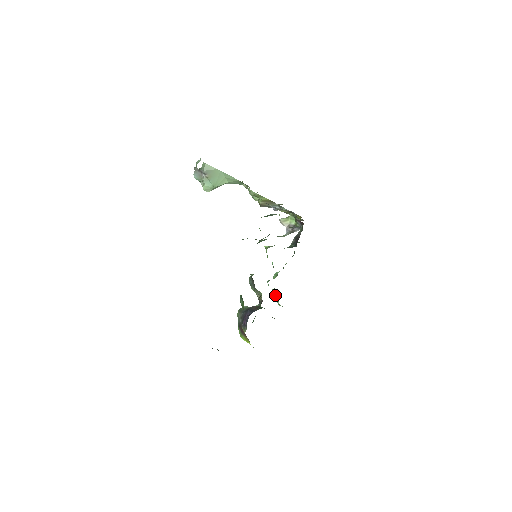
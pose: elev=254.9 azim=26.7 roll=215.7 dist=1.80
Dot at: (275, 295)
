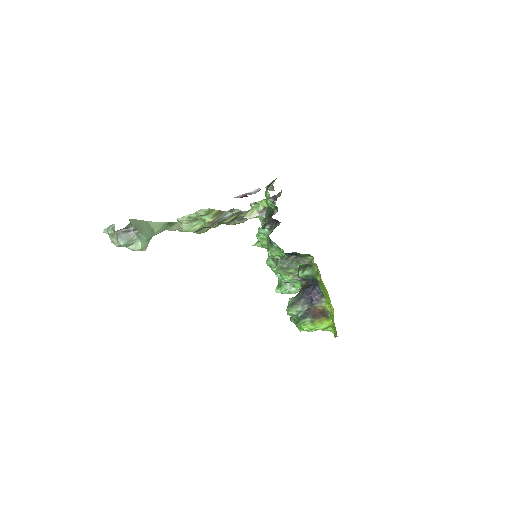
Dot at: (286, 287)
